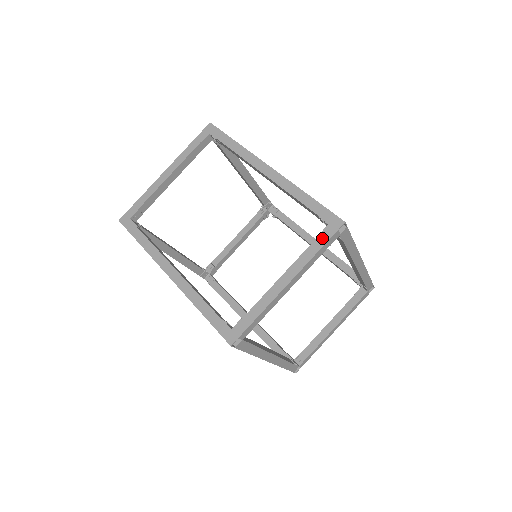
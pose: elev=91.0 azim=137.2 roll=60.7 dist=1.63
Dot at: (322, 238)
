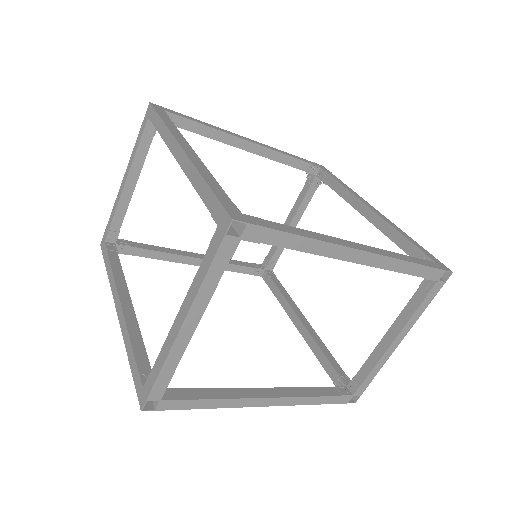
Dot at: (211, 250)
